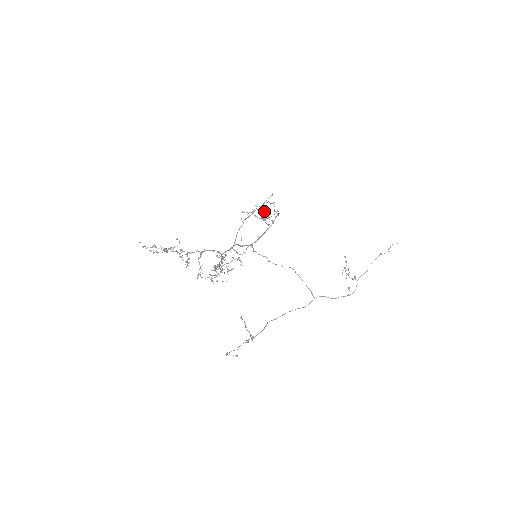
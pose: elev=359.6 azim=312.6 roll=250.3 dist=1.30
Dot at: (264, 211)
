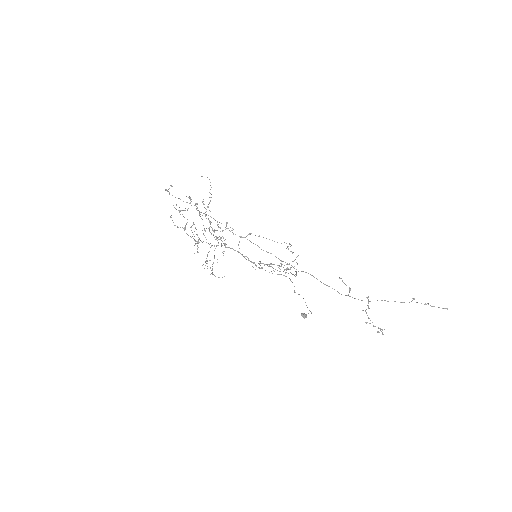
Dot at: (288, 268)
